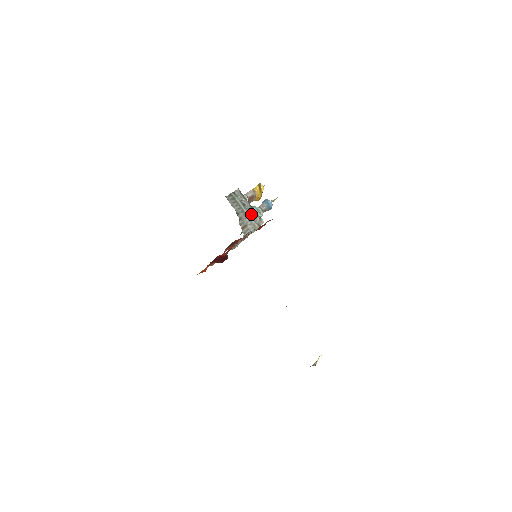
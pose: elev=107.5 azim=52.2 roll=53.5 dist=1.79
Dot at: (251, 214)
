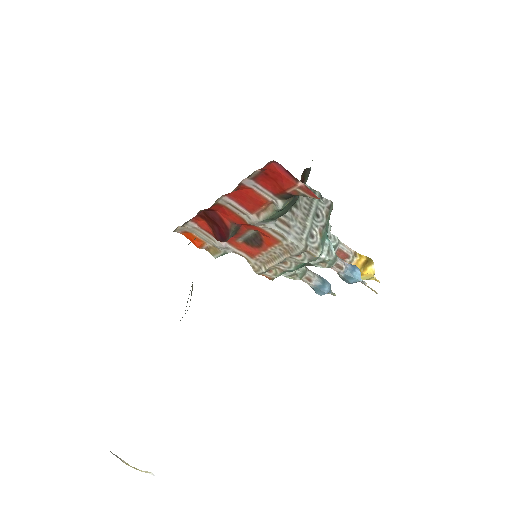
Dot at: (313, 231)
